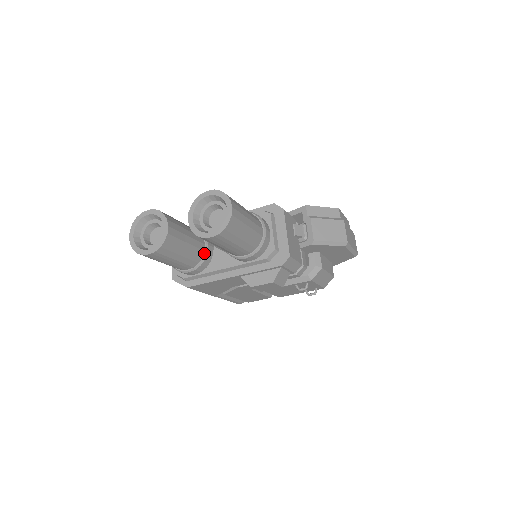
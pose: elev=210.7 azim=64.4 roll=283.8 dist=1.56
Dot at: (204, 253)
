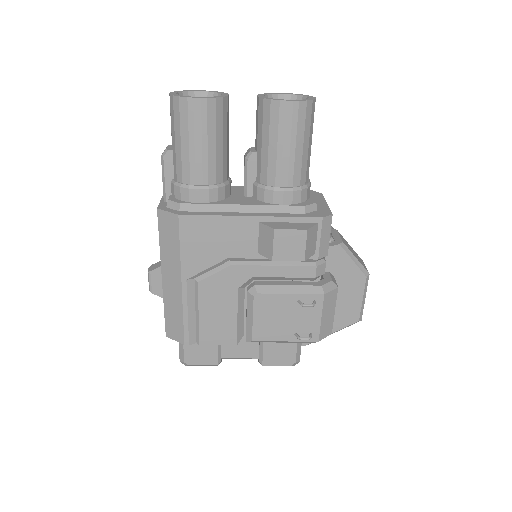
Dot at: (226, 180)
